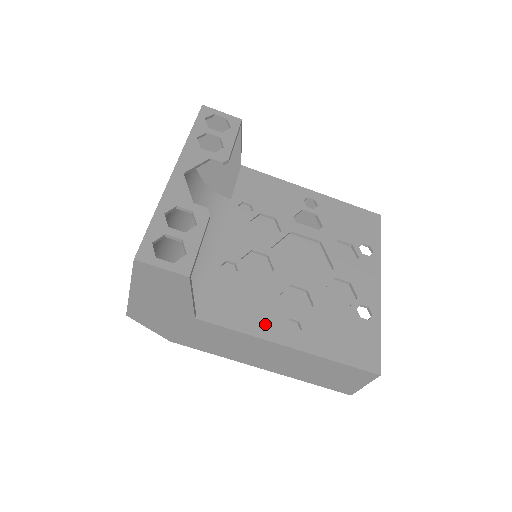
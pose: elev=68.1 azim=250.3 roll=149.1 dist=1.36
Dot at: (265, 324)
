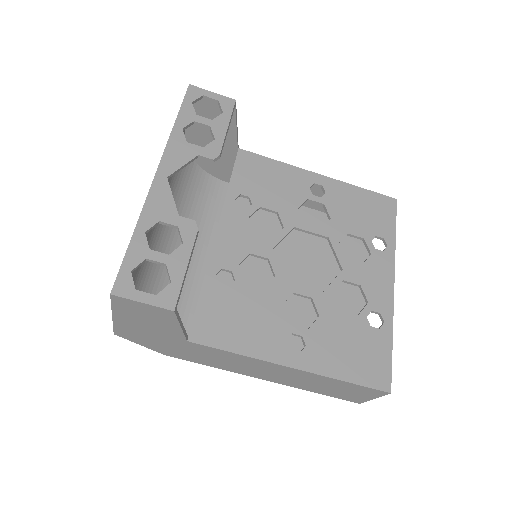
Dot at: (265, 342)
